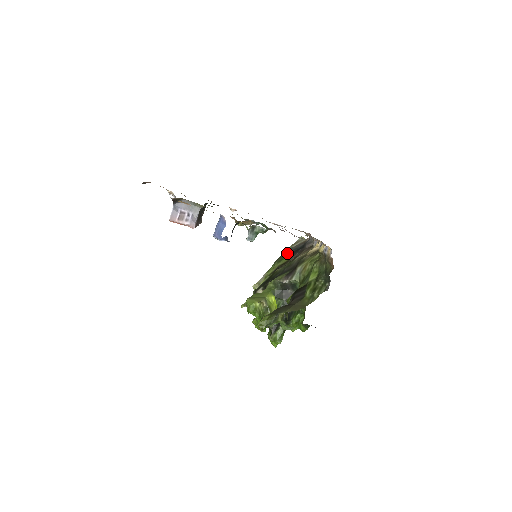
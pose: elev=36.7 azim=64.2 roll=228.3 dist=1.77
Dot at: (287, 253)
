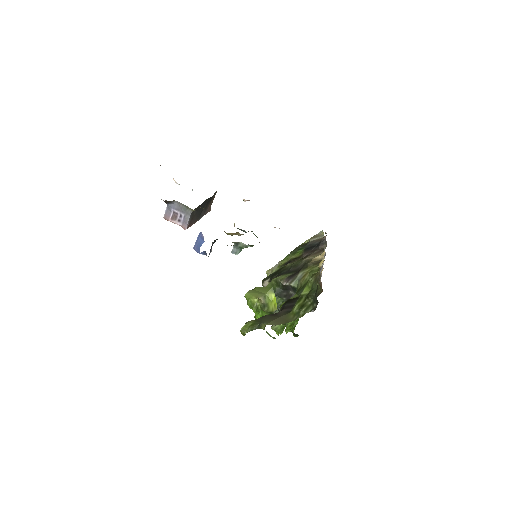
Dot at: (303, 247)
